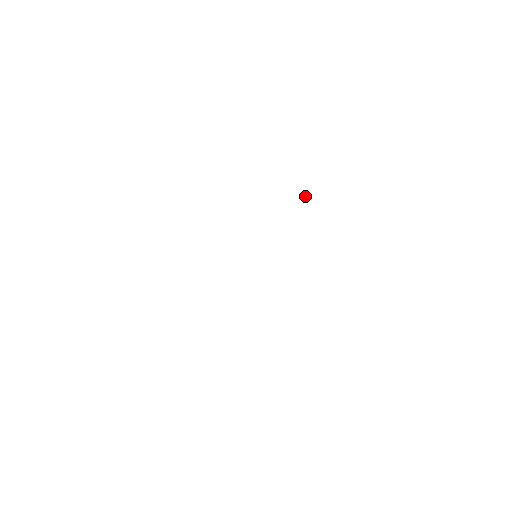
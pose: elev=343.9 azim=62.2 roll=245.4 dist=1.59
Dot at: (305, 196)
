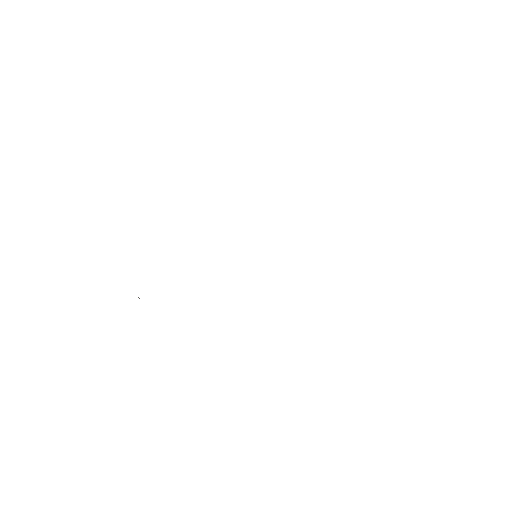
Dot at: occluded
